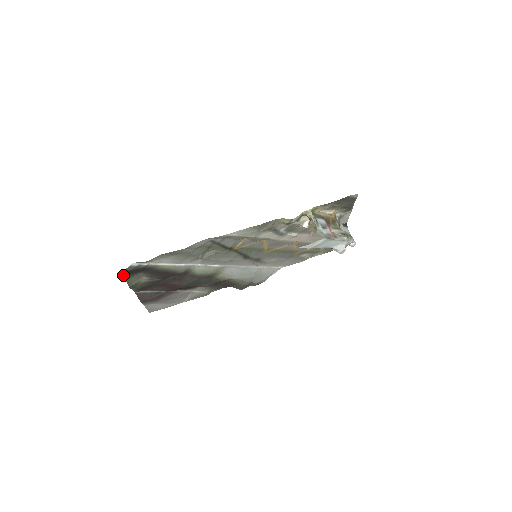
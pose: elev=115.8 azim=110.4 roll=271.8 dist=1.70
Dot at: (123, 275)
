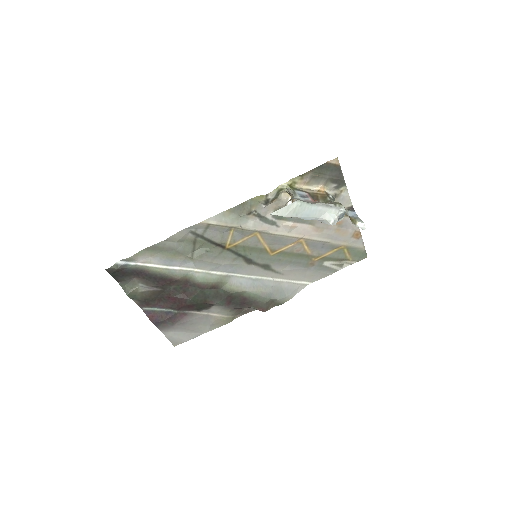
Dot at: (115, 278)
